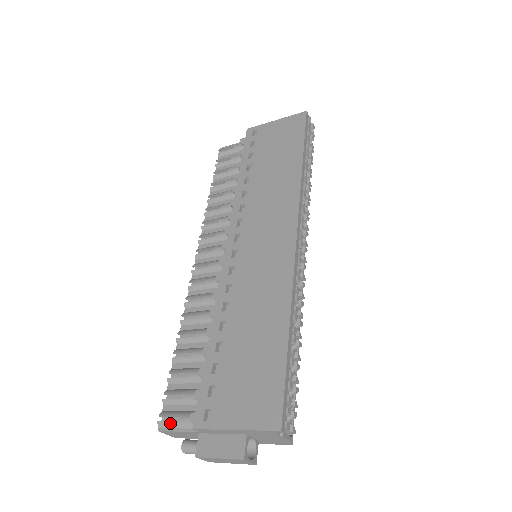
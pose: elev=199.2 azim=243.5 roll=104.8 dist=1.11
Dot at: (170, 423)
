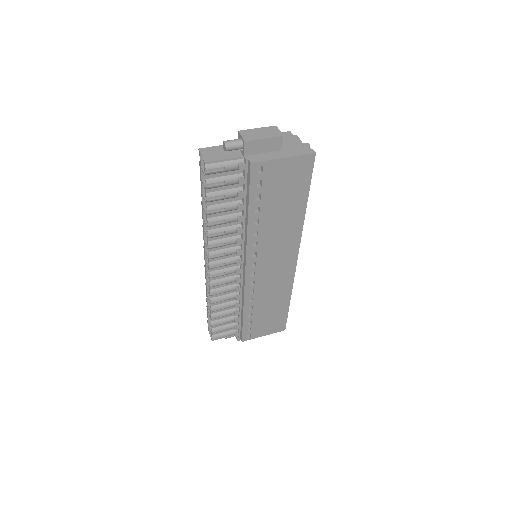
Dot at: (220, 338)
